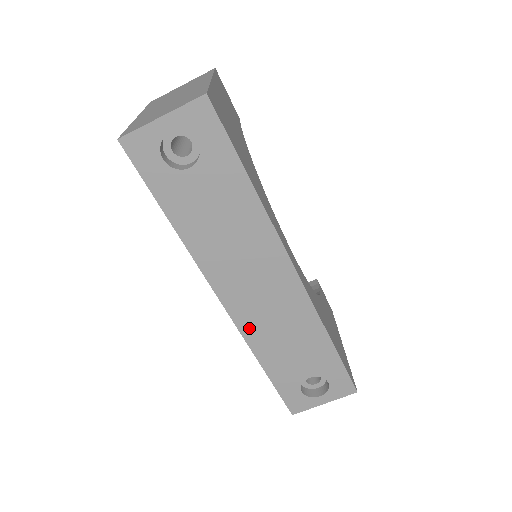
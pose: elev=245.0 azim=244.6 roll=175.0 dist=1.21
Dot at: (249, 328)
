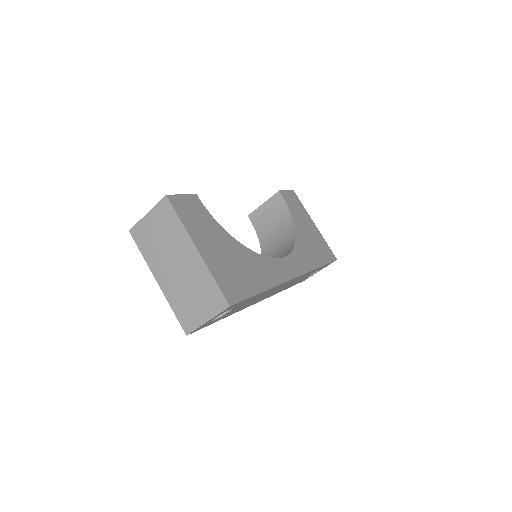
Dot at: occluded
